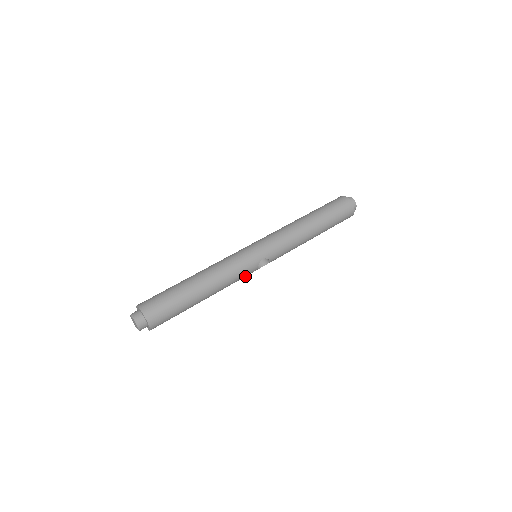
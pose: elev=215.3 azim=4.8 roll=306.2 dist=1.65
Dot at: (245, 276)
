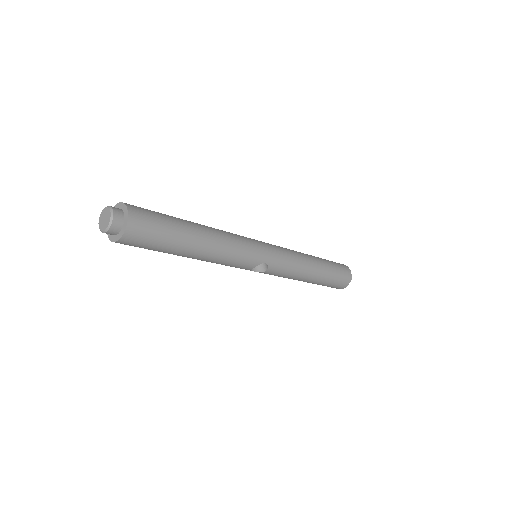
Dot at: (237, 267)
